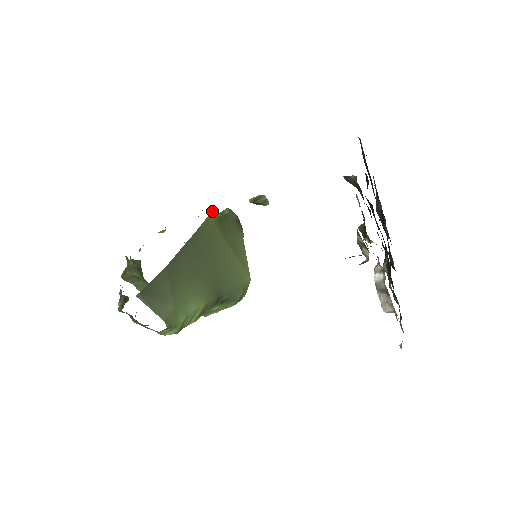
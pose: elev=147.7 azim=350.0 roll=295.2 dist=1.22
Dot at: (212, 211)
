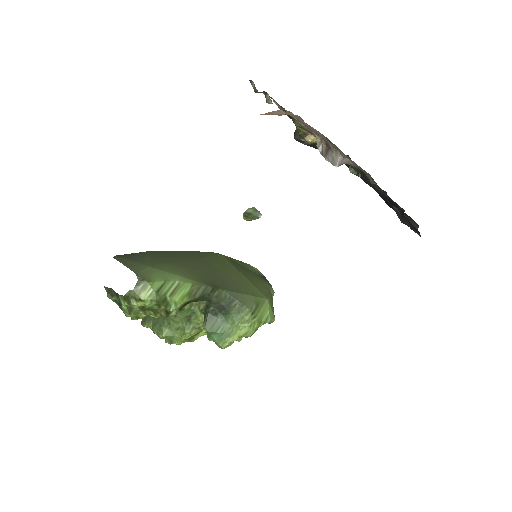
Dot at: occluded
